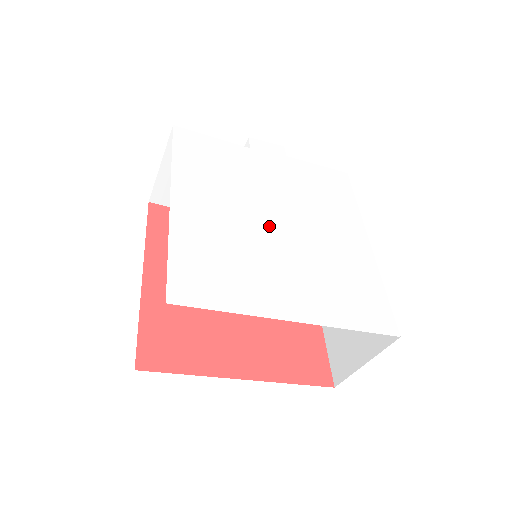
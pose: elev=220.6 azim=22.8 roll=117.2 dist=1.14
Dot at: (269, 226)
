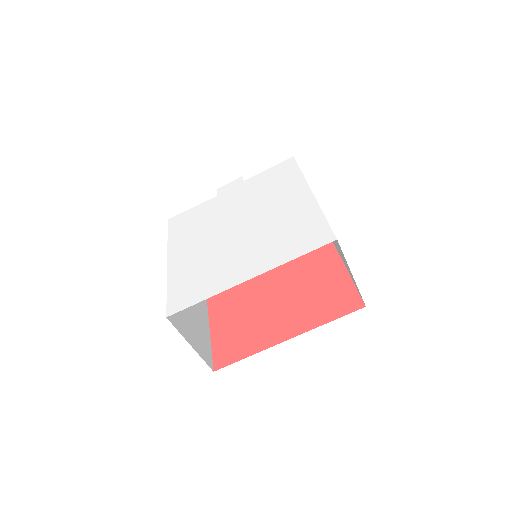
Dot at: (230, 234)
